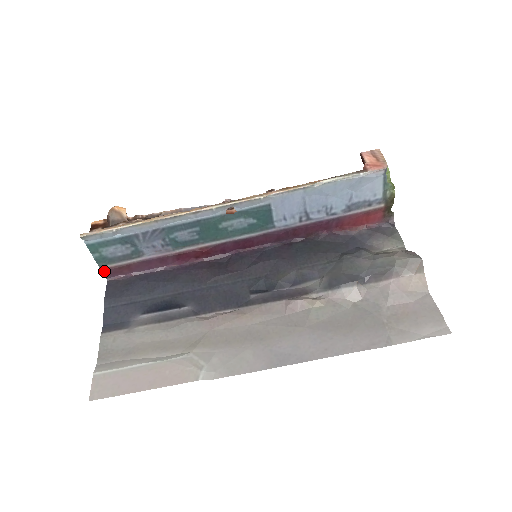
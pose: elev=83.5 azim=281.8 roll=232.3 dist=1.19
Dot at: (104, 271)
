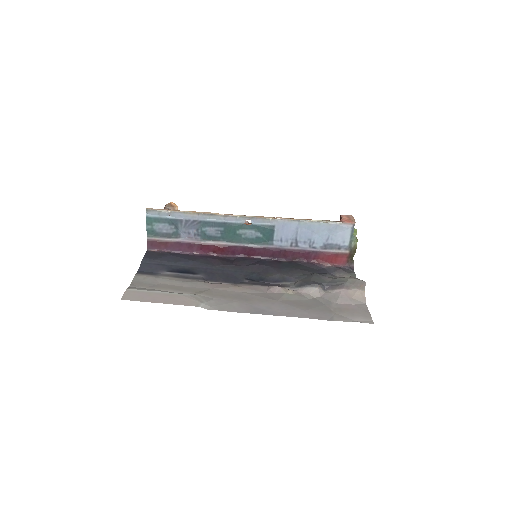
Dot at: (149, 241)
